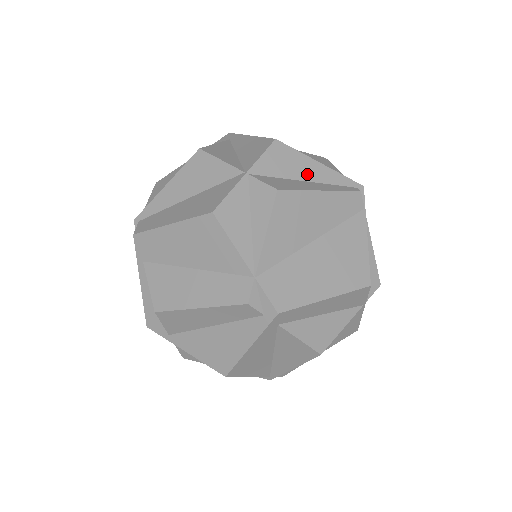
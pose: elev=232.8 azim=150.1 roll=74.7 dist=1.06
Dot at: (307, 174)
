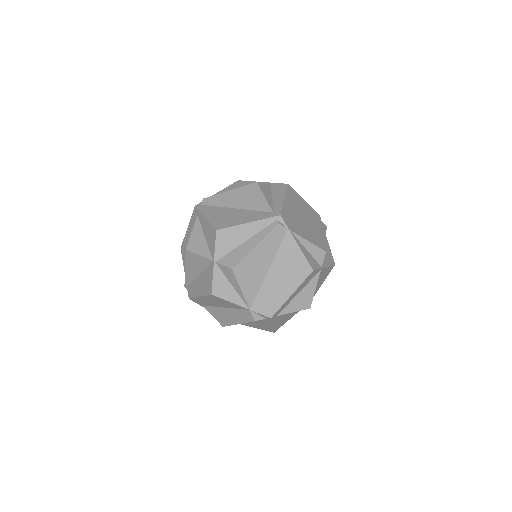
Dot at: (244, 236)
